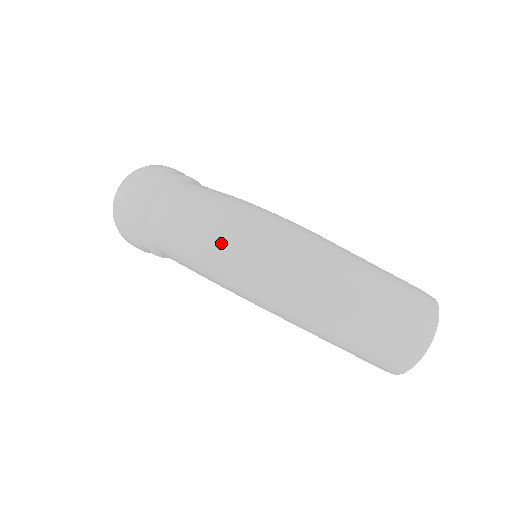
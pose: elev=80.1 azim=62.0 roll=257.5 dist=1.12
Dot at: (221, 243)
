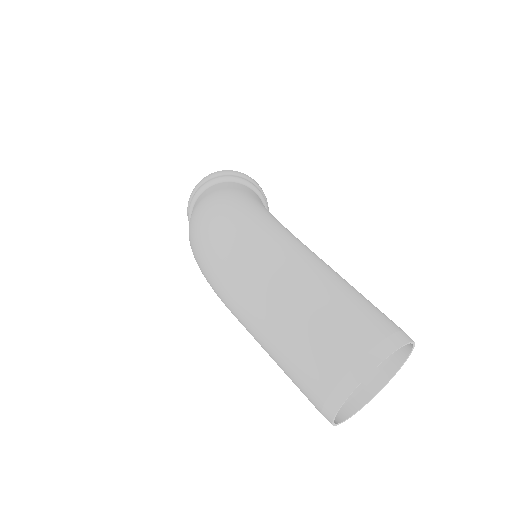
Dot at: (197, 226)
